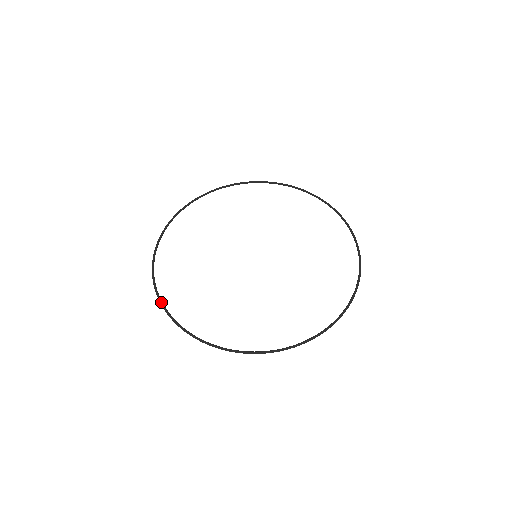
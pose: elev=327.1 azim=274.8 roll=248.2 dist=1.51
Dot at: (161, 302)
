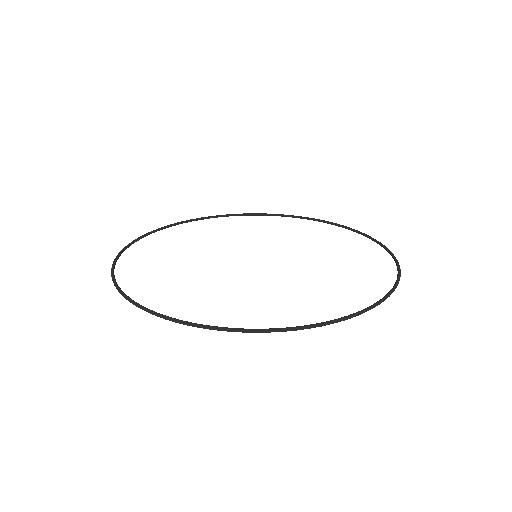
Dot at: (118, 286)
